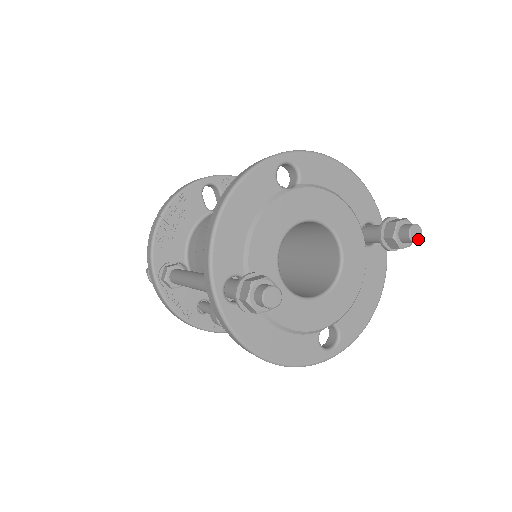
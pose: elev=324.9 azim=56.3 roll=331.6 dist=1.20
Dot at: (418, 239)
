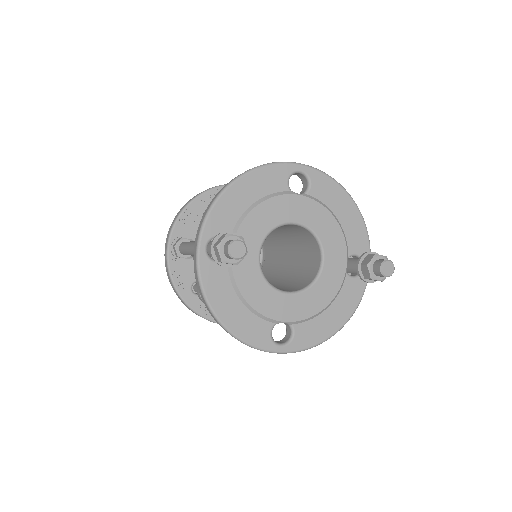
Dot at: (388, 274)
